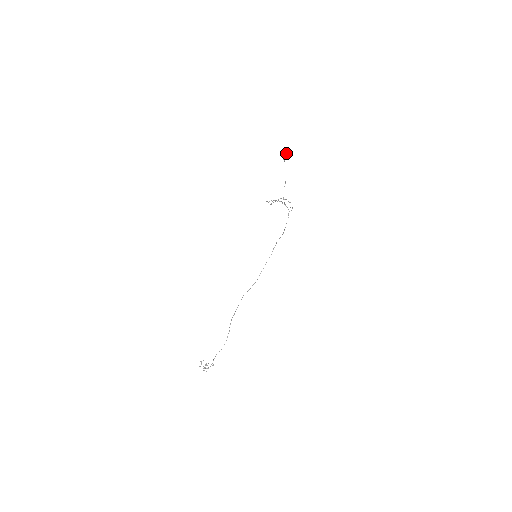
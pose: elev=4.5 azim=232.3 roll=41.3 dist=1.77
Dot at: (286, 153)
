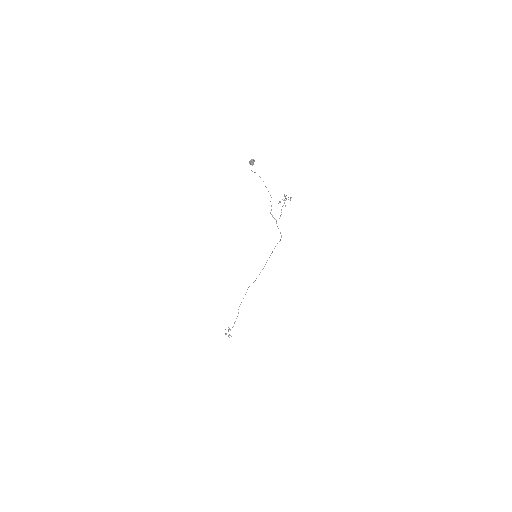
Dot at: (253, 163)
